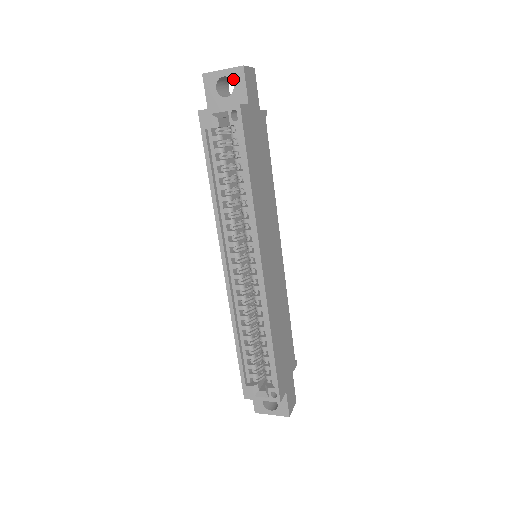
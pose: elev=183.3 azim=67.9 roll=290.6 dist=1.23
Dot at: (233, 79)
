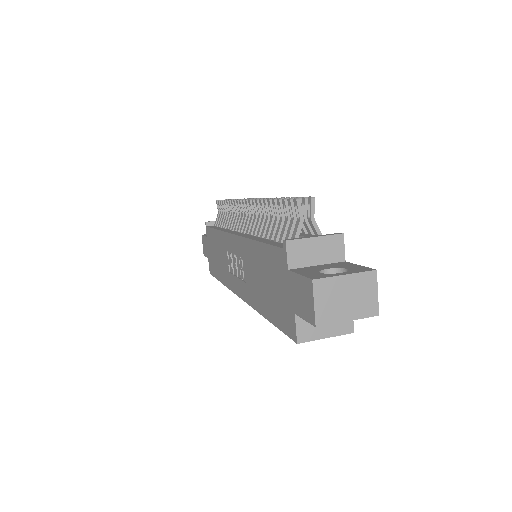
Dot at: occluded
